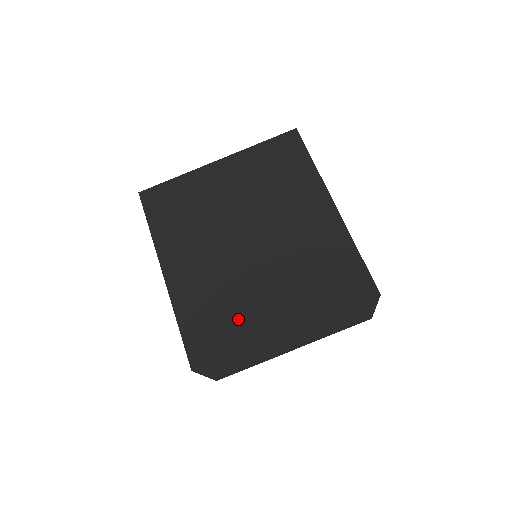
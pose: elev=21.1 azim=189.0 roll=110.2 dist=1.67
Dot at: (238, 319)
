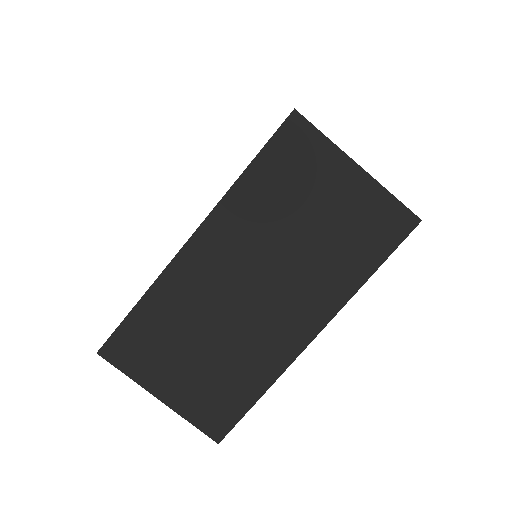
Dot at: occluded
